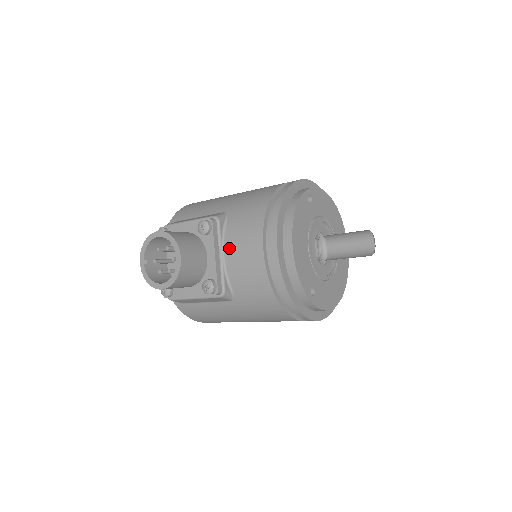
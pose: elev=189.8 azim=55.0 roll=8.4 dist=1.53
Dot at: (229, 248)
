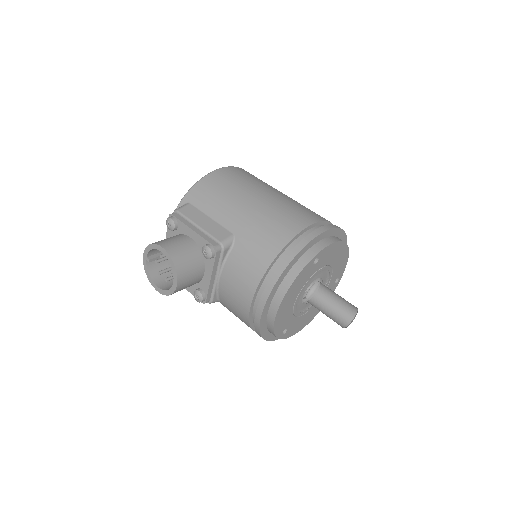
Dot at: (225, 276)
